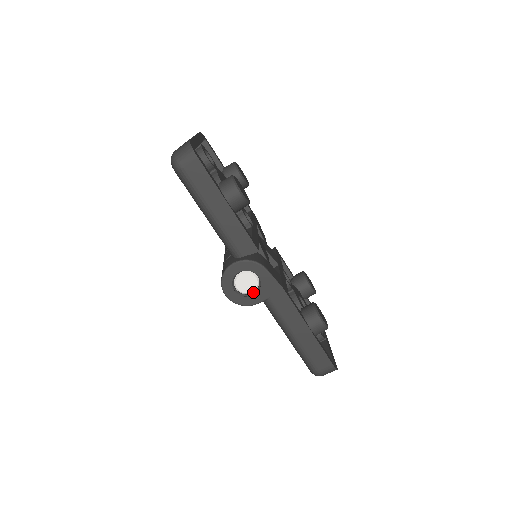
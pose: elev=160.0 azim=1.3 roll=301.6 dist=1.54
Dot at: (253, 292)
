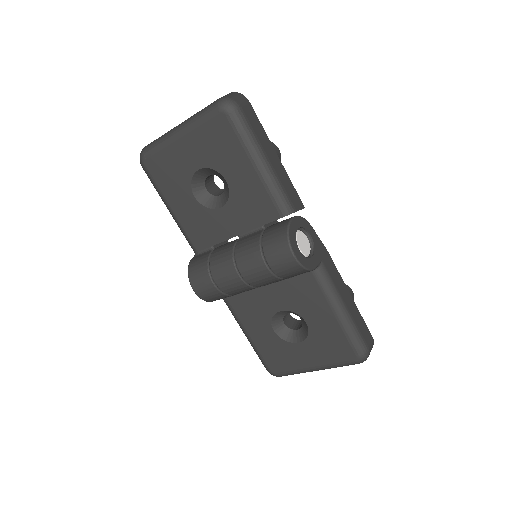
Dot at: (309, 255)
